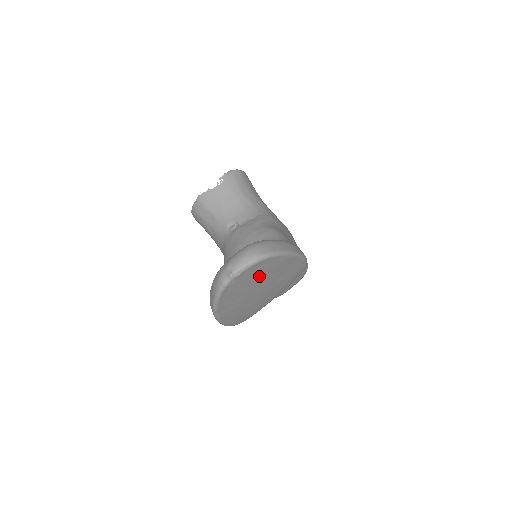
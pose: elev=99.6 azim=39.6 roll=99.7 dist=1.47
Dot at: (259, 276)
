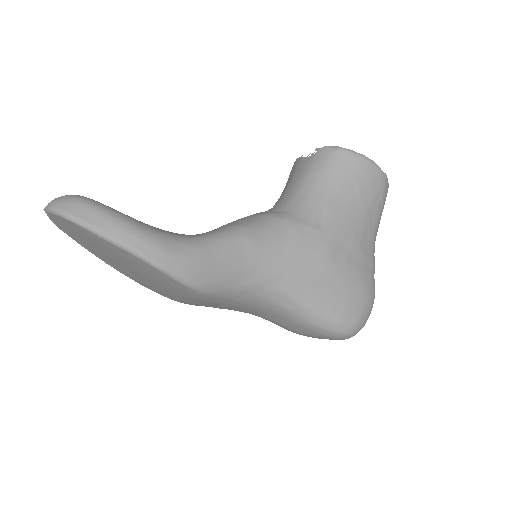
Dot at: (86, 237)
